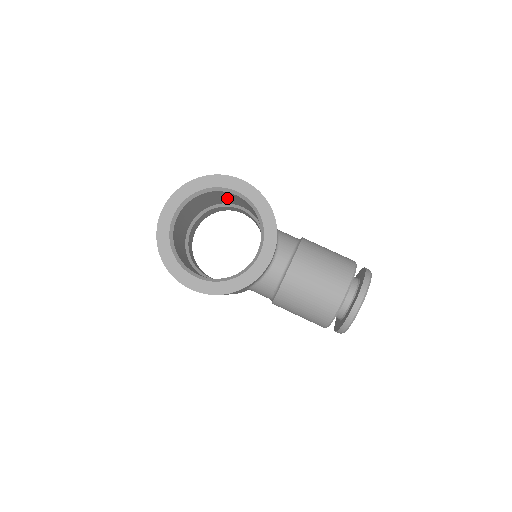
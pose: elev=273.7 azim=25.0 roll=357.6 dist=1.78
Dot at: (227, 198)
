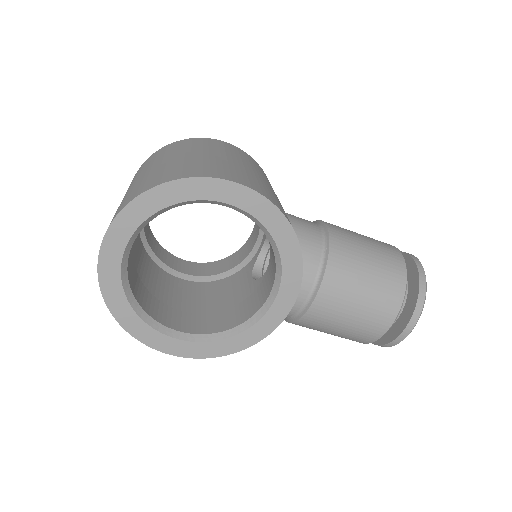
Dot at: occluded
